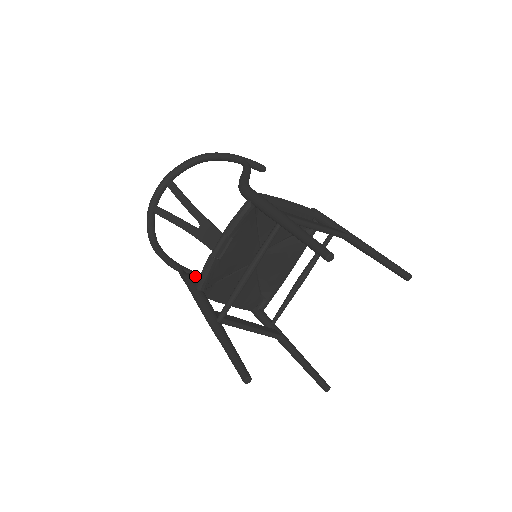
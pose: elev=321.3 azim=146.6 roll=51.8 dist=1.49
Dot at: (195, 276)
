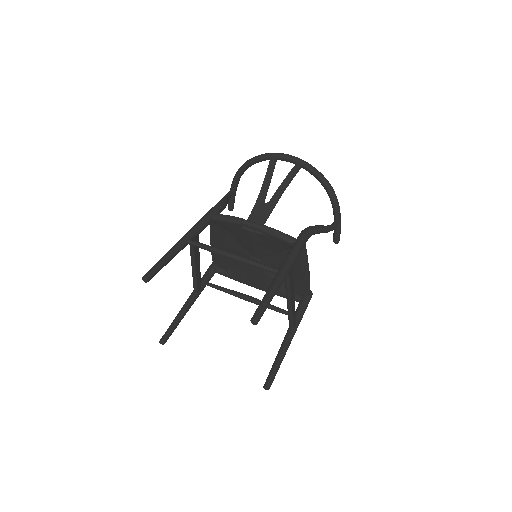
Dot at: (231, 206)
